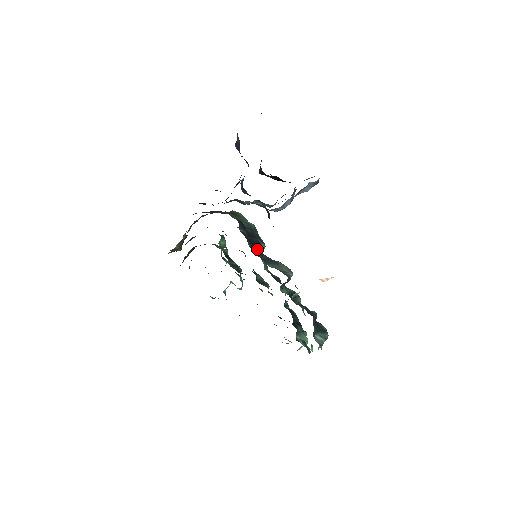
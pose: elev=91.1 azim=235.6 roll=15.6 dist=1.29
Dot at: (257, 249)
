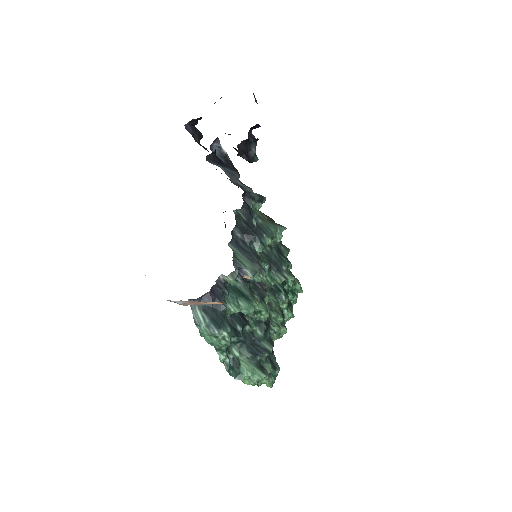
Dot at: (245, 238)
